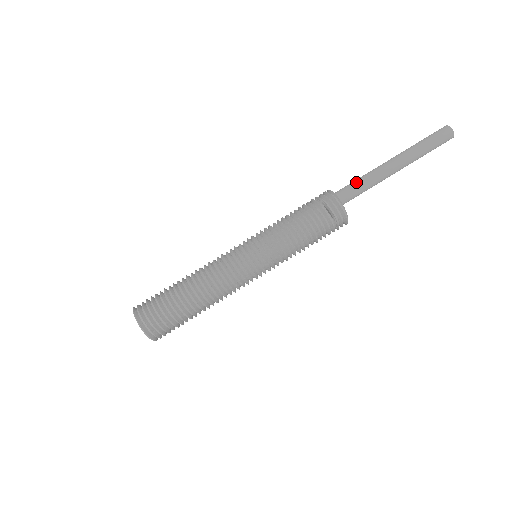
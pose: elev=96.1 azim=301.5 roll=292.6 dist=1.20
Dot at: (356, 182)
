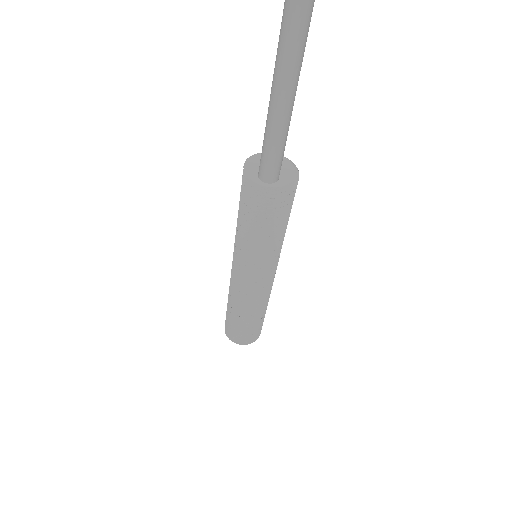
Dot at: (271, 154)
